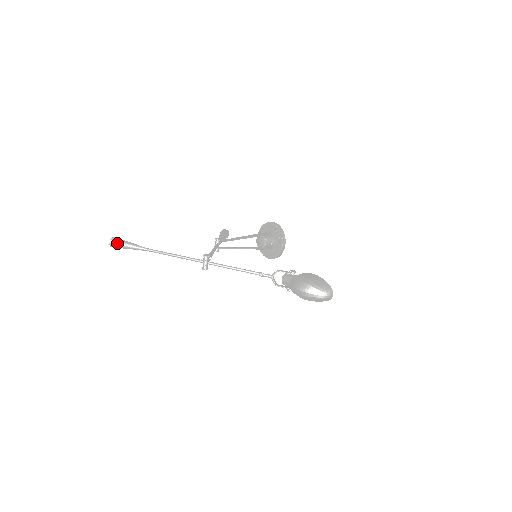
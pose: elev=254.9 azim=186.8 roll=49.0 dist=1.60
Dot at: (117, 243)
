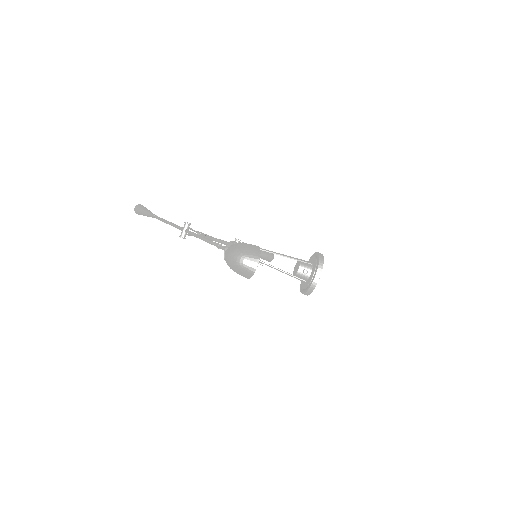
Dot at: (139, 208)
